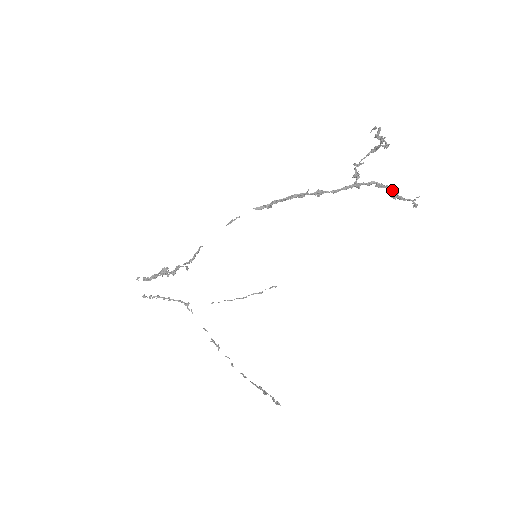
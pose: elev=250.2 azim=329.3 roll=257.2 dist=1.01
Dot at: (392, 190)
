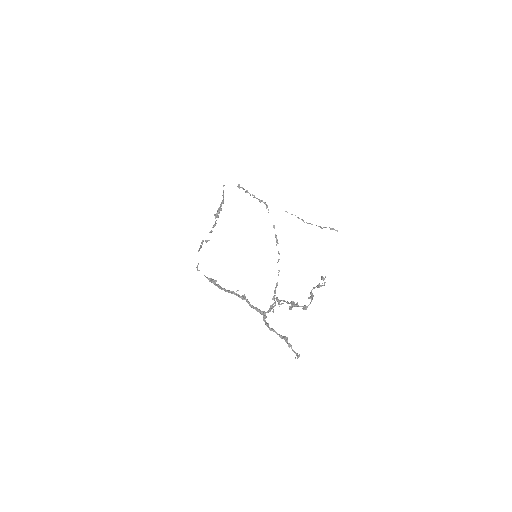
Dot at: (283, 338)
